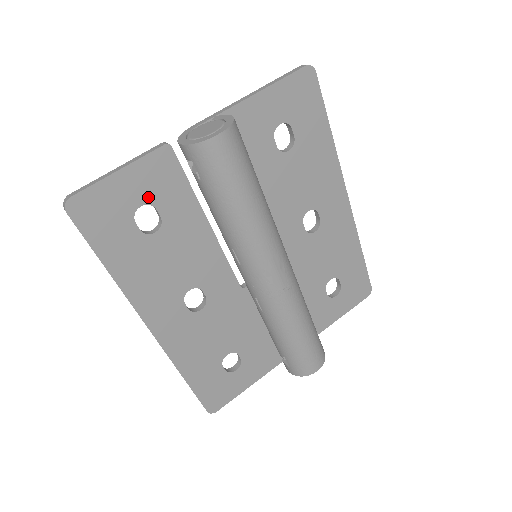
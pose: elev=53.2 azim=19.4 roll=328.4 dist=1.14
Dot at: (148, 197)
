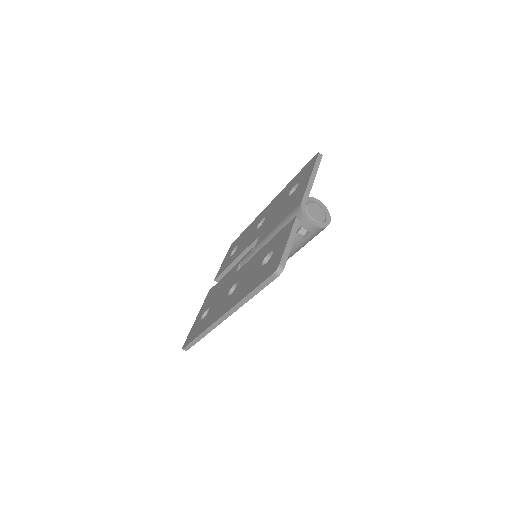
Dot at: occluded
